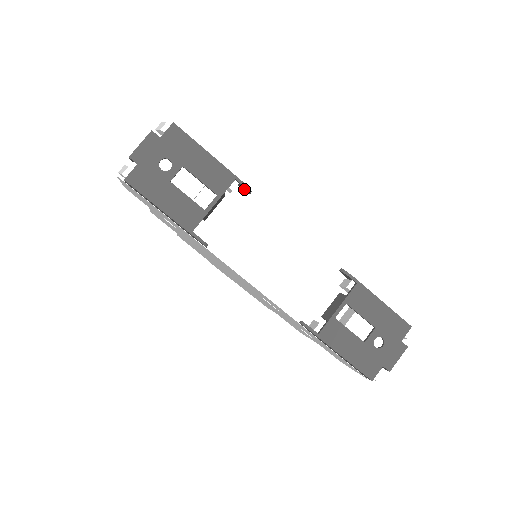
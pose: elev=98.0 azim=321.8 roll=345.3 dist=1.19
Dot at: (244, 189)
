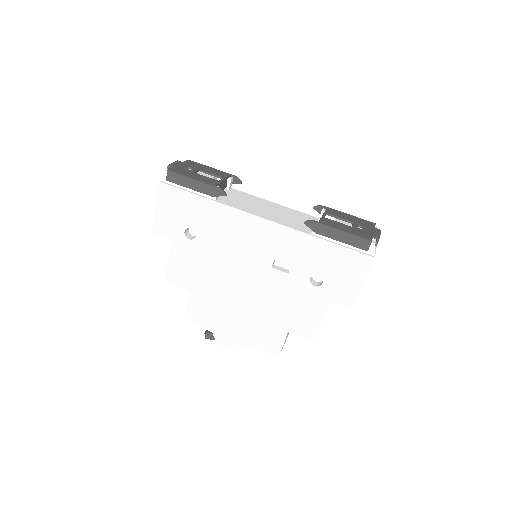
Dot at: (237, 182)
